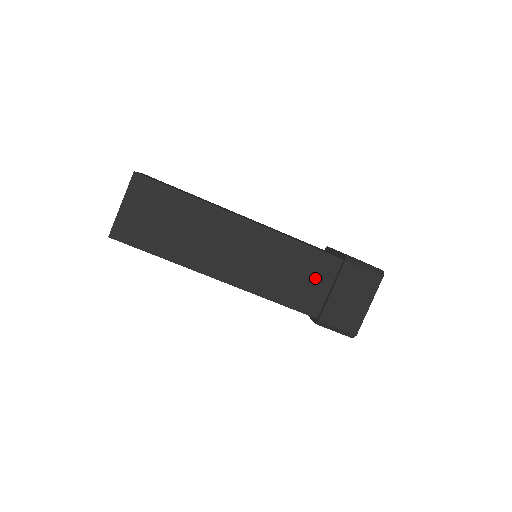
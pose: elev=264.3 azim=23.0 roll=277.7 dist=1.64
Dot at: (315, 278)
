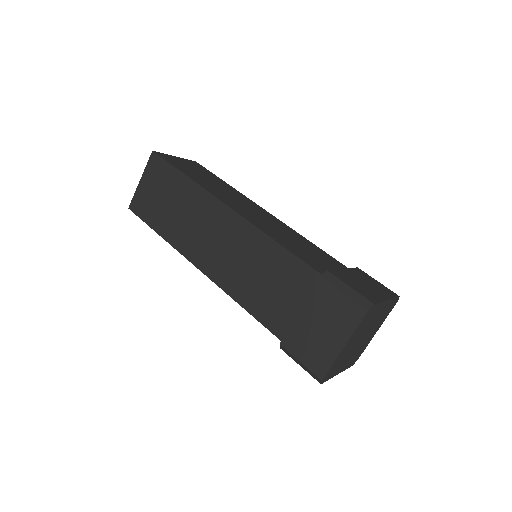
Dot at: (287, 291)
